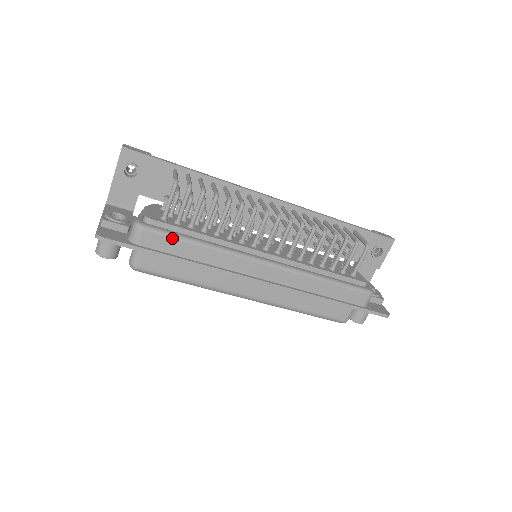
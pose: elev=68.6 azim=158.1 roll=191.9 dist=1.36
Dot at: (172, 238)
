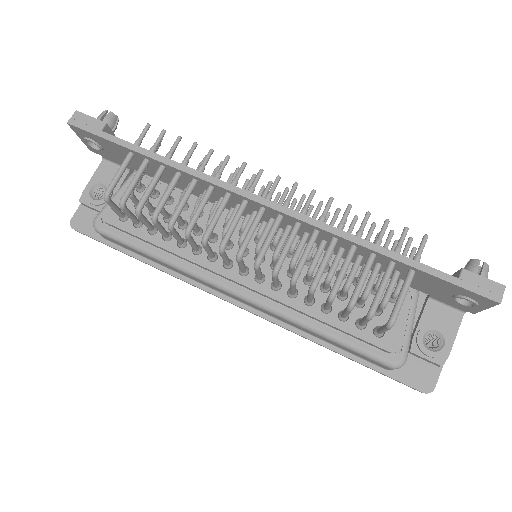
Dot at: (127, 246)
